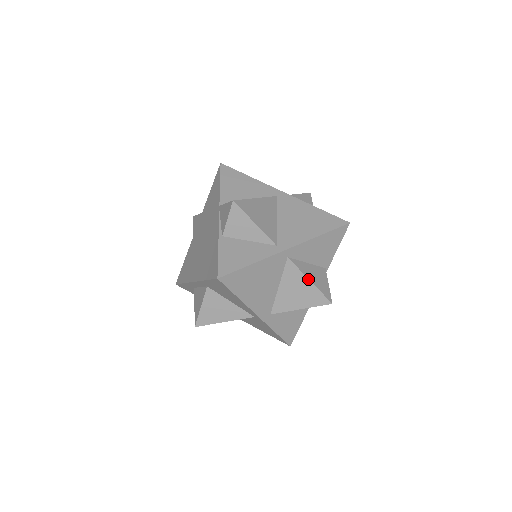
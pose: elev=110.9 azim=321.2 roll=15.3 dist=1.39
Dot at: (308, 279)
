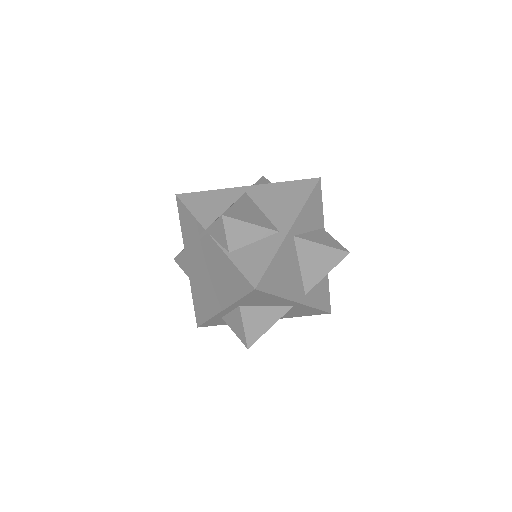
Dot at: (320, 244)
